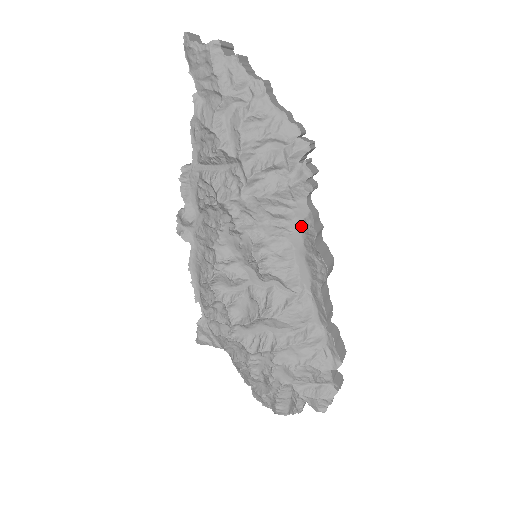
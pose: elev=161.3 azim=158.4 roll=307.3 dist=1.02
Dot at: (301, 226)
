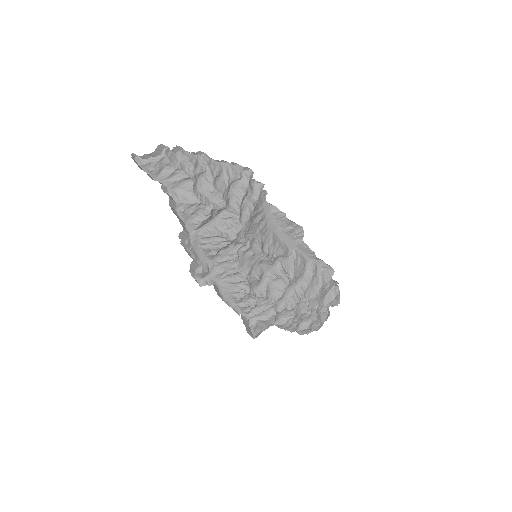
Dot at: (272, 218)
